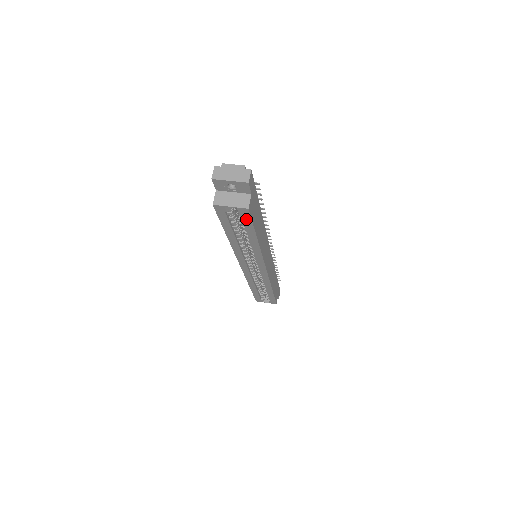
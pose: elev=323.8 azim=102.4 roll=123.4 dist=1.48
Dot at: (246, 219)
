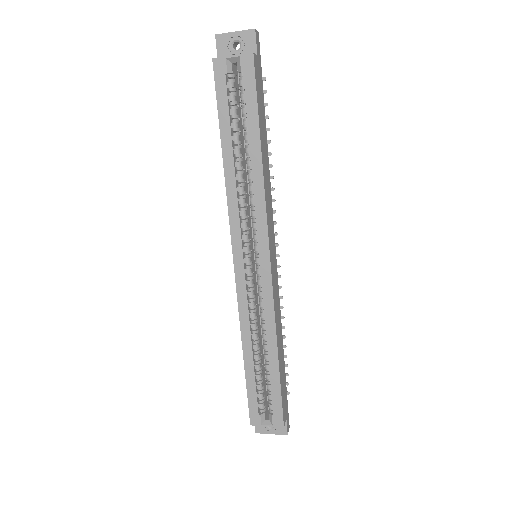
Dot at: (249, 85)
